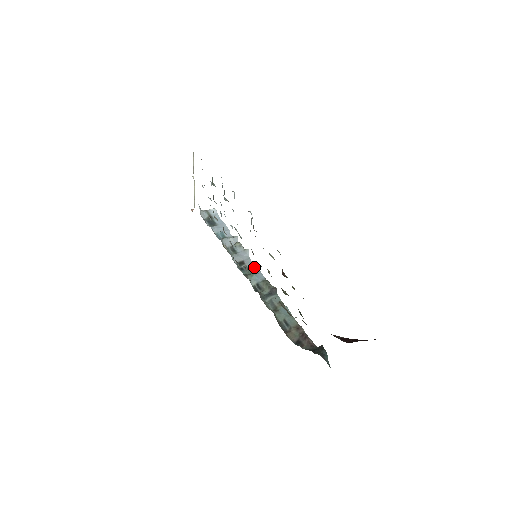
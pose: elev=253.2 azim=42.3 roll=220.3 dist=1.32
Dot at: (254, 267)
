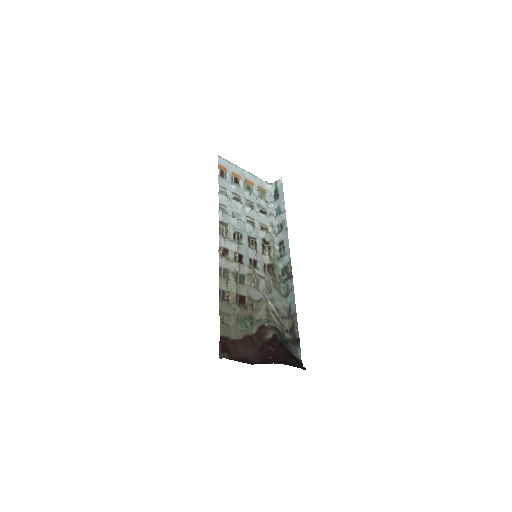
Dot at: (288, 247)
